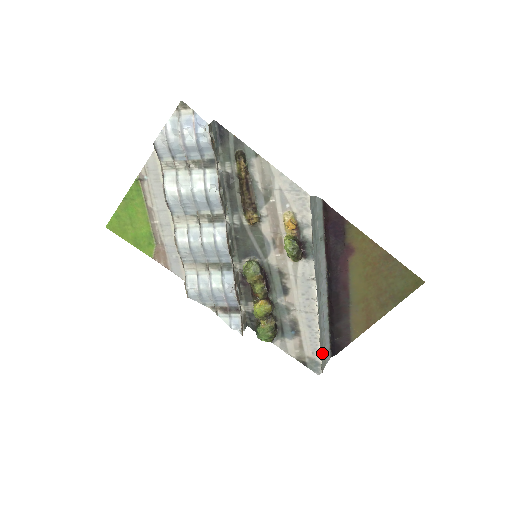
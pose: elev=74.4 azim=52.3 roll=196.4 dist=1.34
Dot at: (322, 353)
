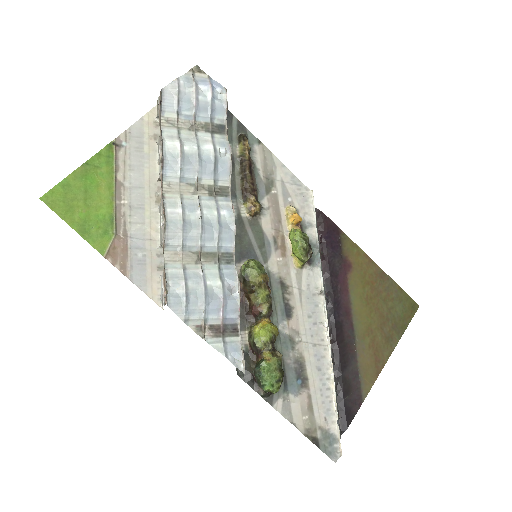
Dot at: (336, 418)
